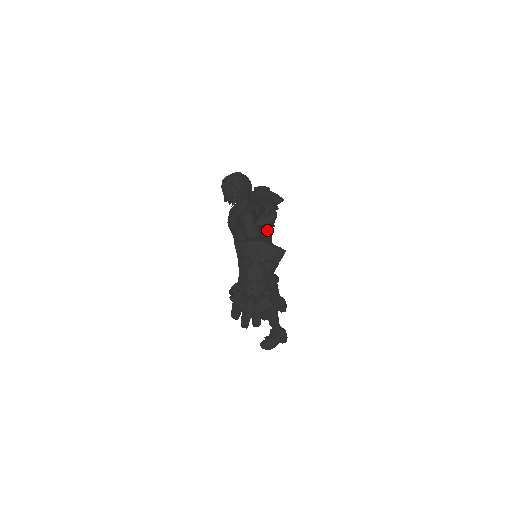
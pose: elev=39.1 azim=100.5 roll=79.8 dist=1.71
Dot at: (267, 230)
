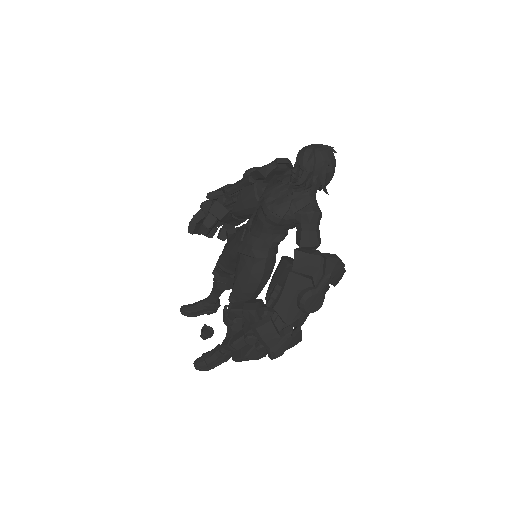
Dot at: occluded
